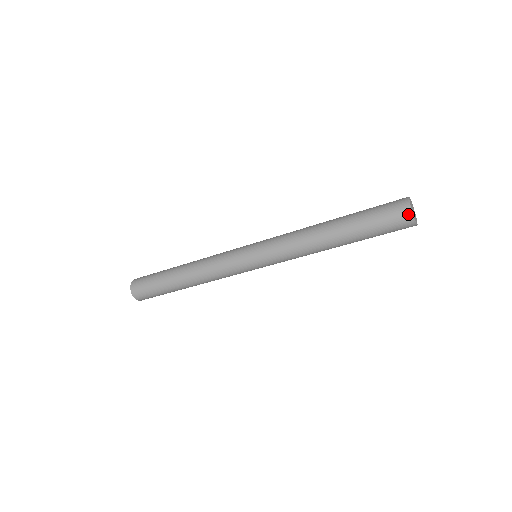
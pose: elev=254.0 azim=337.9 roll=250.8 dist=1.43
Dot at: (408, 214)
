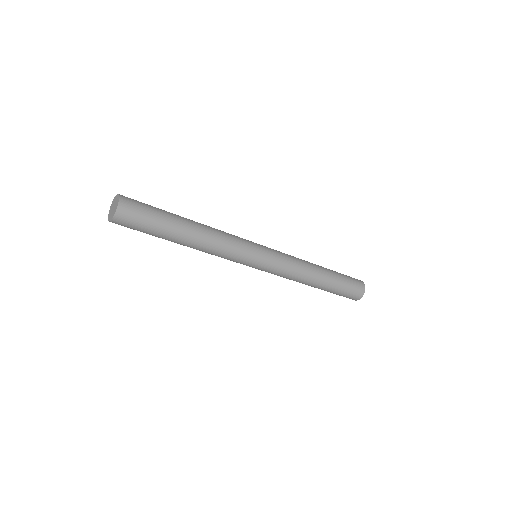
Dot at: (358, 298)
